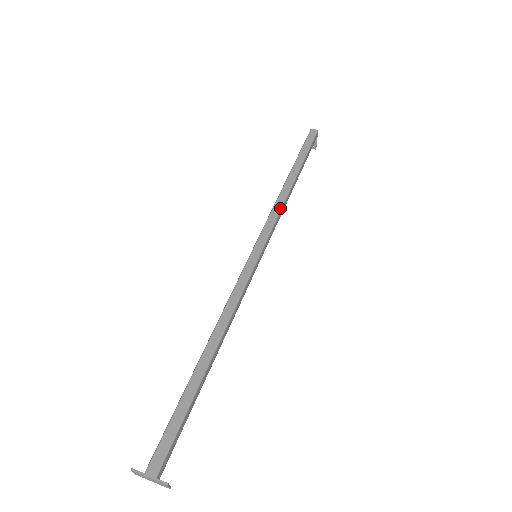
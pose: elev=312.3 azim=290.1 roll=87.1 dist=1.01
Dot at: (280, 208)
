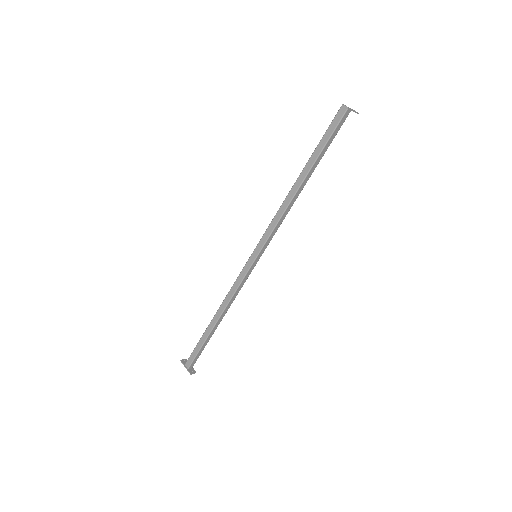
Dot at: (280, 216)
